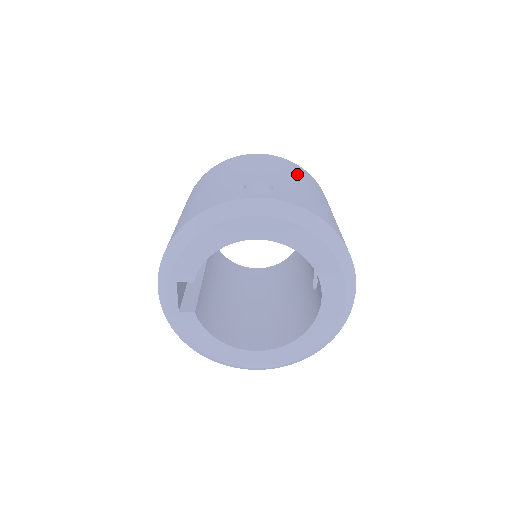
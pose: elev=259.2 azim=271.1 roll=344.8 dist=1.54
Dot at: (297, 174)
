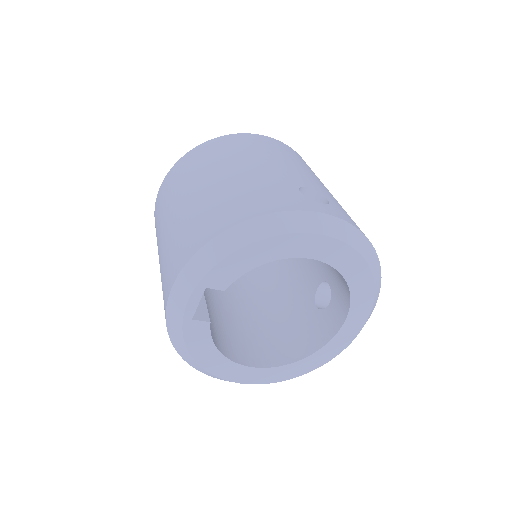
Dot at: occluded
